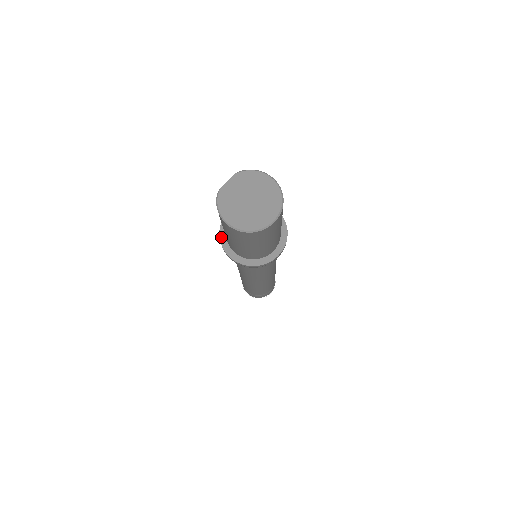
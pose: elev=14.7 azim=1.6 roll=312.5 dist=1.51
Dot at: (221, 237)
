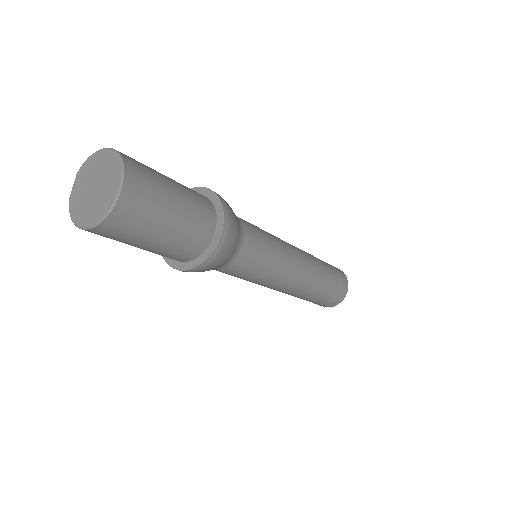
Dot at: (163, 256)
